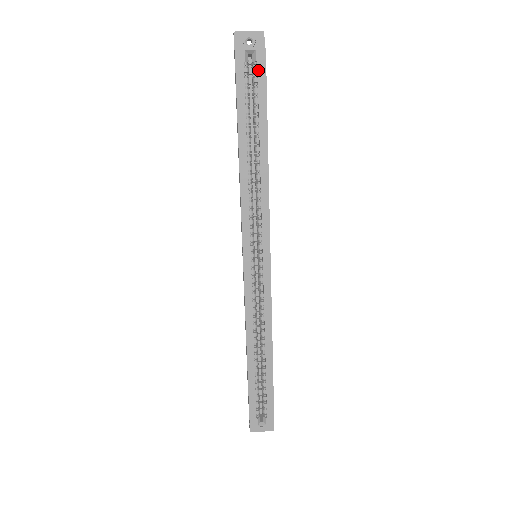
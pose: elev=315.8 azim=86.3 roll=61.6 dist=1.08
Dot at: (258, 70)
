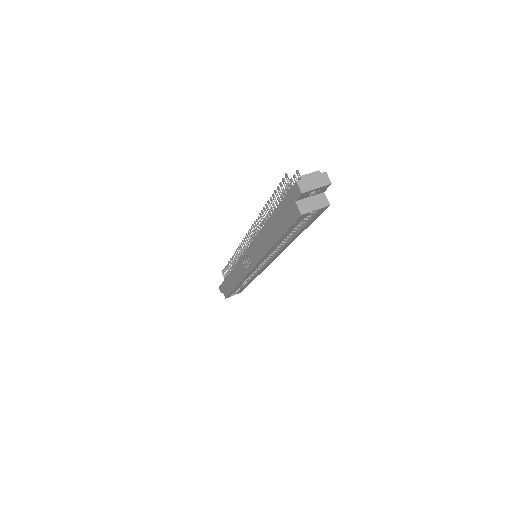
Dot at: (315, 215)
